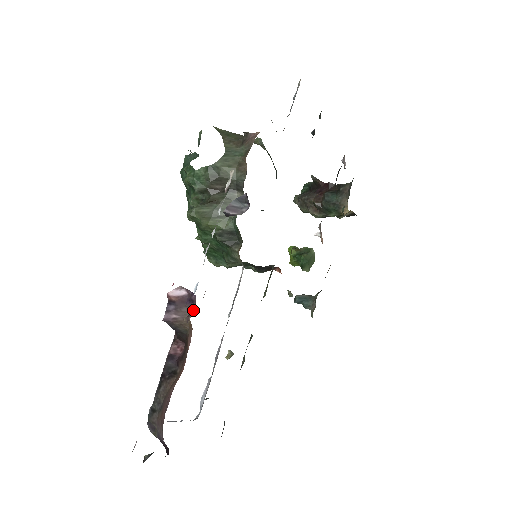
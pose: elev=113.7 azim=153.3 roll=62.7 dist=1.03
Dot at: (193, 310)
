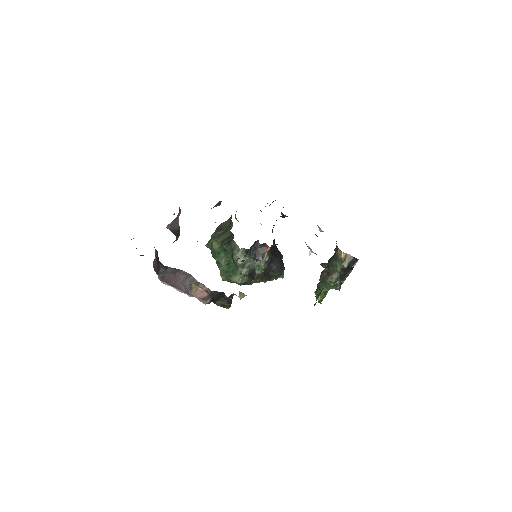
Dot at: occluded
